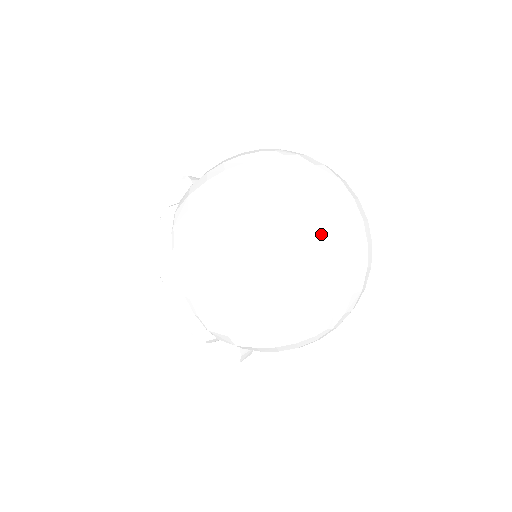
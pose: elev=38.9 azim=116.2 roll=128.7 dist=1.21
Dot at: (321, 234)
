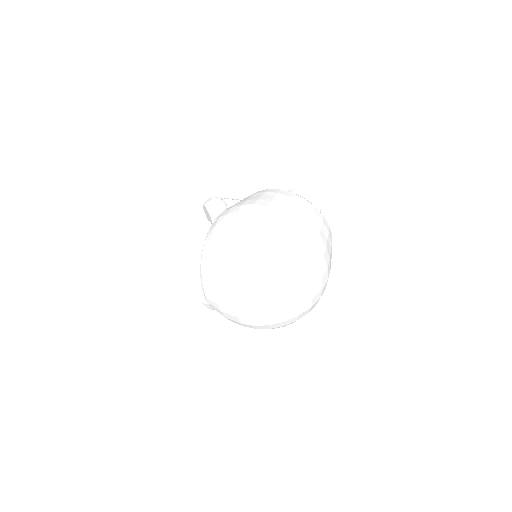
Dot at: (289, 303)
